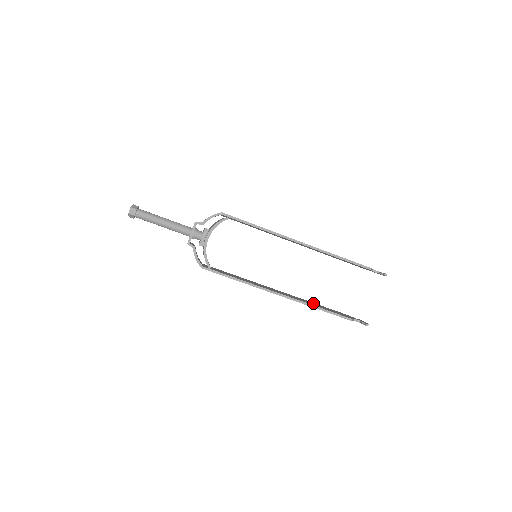
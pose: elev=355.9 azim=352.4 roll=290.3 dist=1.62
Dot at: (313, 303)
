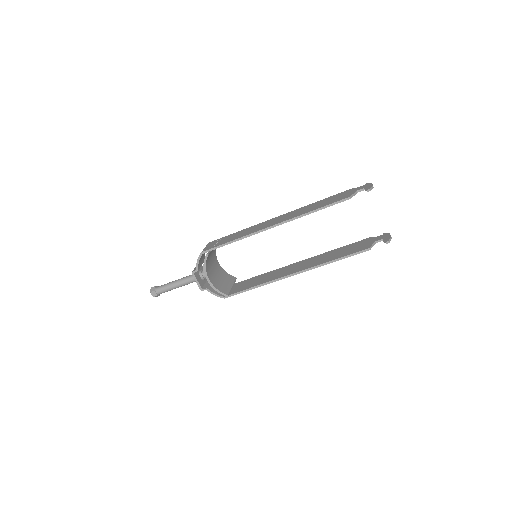
Dot at: (332, 252)
